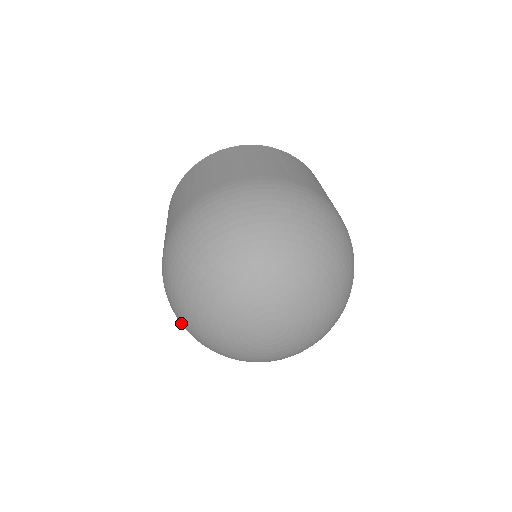
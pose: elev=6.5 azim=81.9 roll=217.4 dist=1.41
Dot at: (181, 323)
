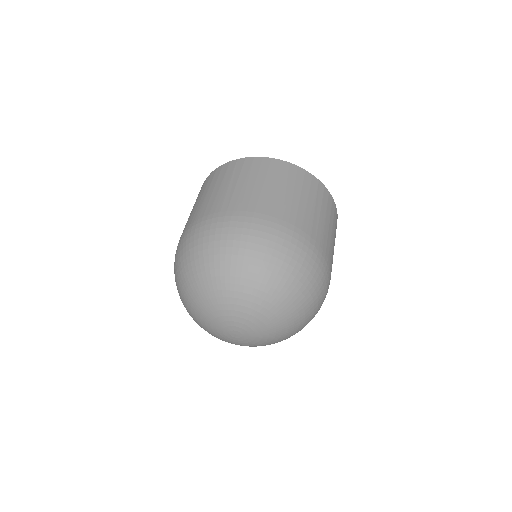
Dot at: occluded
